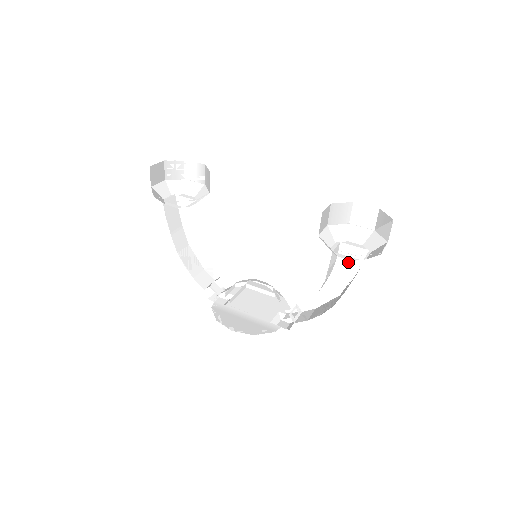
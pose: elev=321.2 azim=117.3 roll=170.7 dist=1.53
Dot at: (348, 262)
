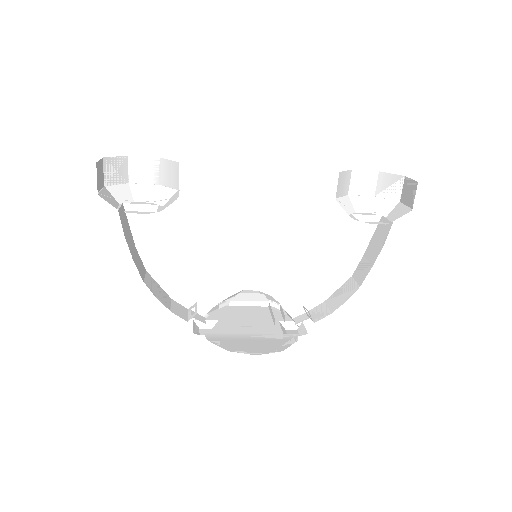
Dot at: (360, 235)
